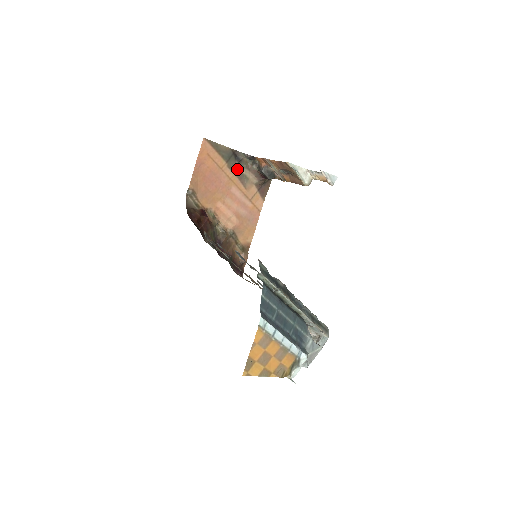
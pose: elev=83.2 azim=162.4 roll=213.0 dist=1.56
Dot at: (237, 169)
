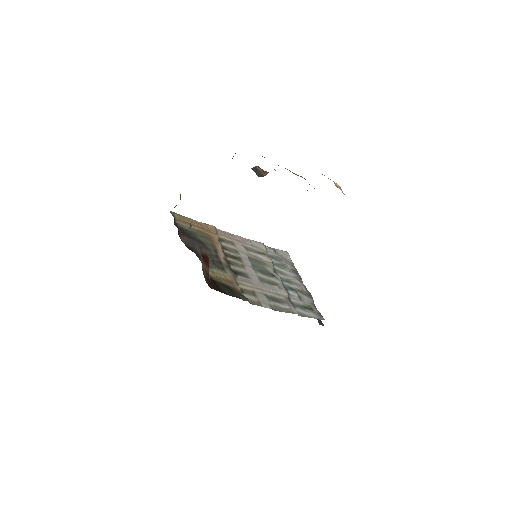
Dot at: occluded
